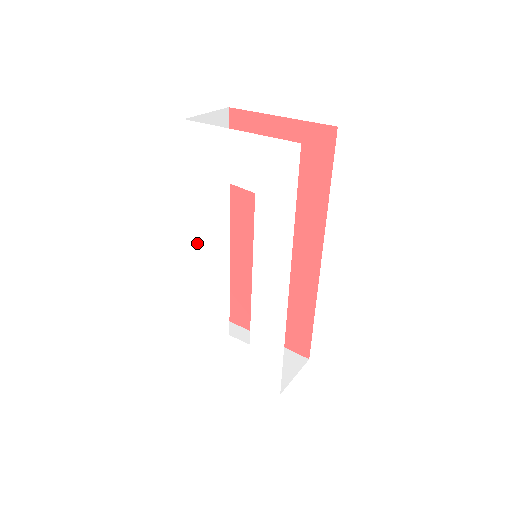
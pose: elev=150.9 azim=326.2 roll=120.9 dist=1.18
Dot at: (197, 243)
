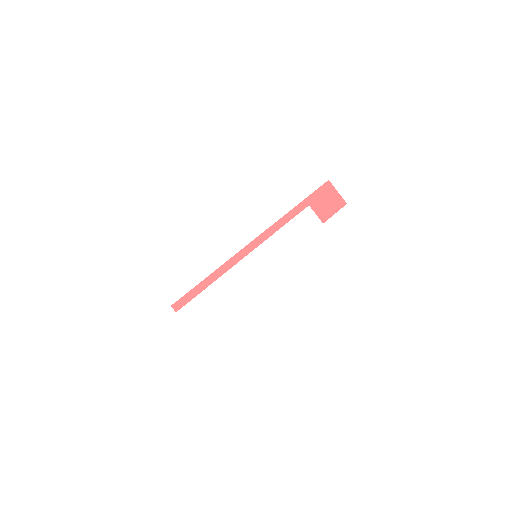
Dot at: (235, 192)
